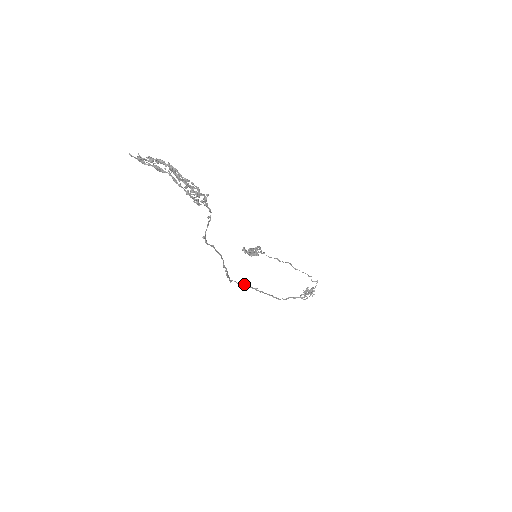
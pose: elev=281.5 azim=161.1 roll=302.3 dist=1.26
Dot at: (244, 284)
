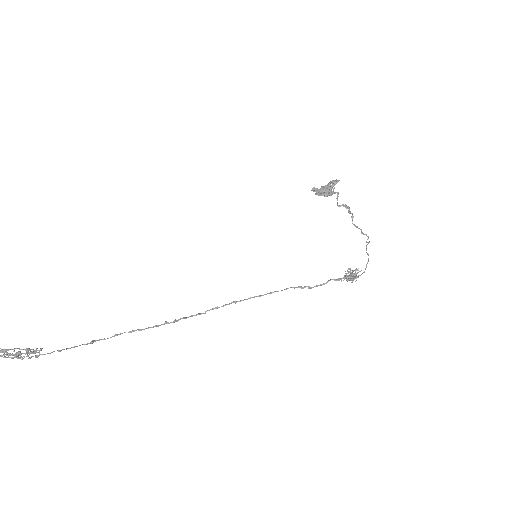
Dot at: (235, 301)
